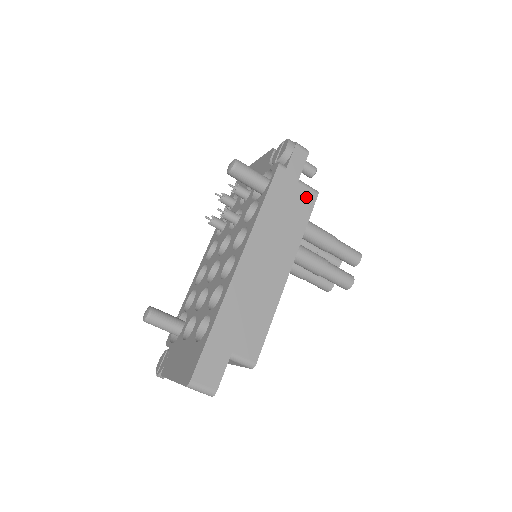
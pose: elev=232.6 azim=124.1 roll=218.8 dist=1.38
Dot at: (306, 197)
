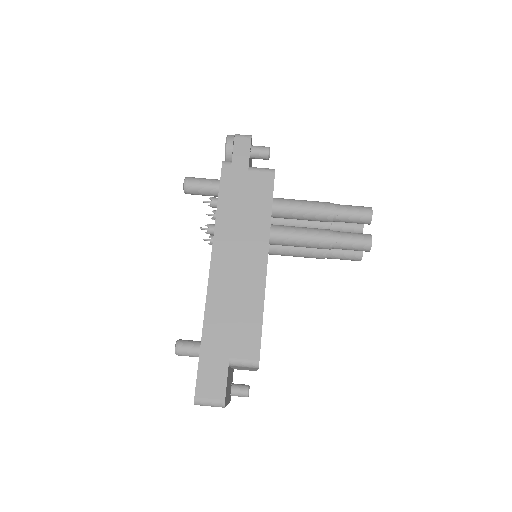
Dot at: (262, 180)
